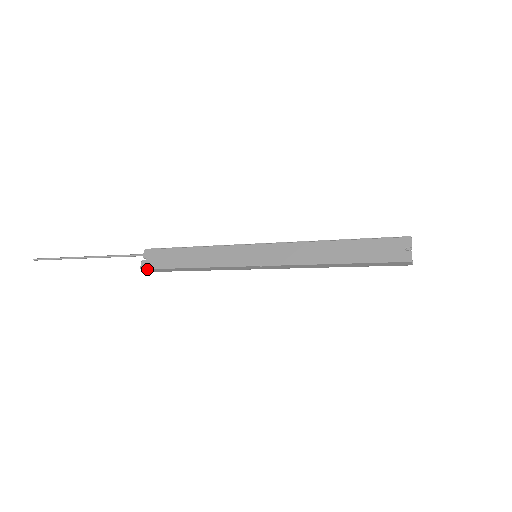
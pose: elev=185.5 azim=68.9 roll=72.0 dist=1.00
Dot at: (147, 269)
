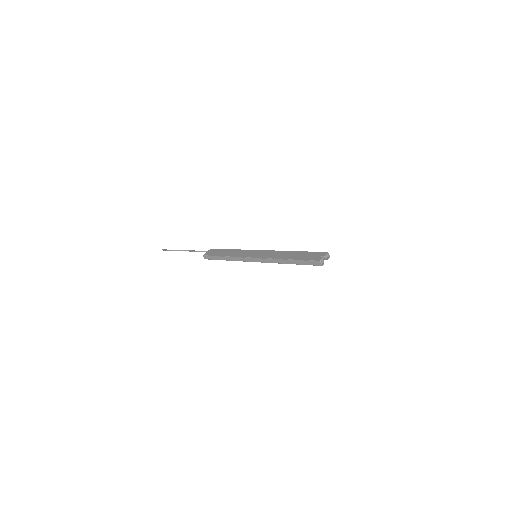
Dot at: (206, 256)
